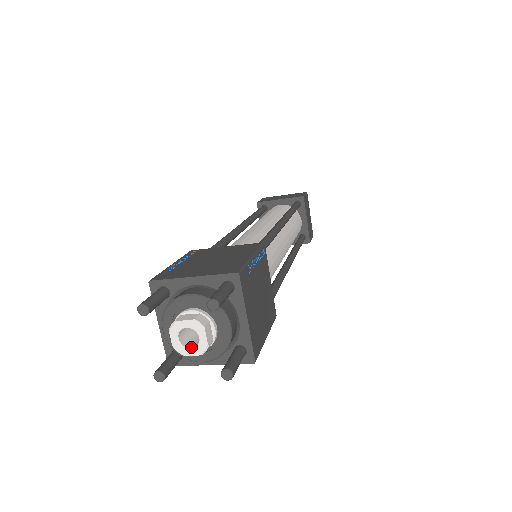
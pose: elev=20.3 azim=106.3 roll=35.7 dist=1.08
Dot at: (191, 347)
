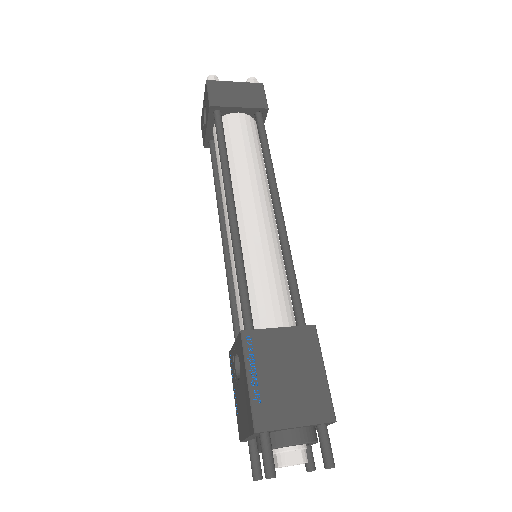
Dot at: occluded
